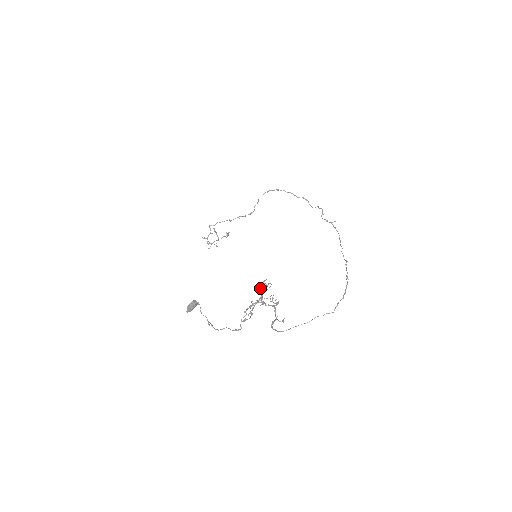
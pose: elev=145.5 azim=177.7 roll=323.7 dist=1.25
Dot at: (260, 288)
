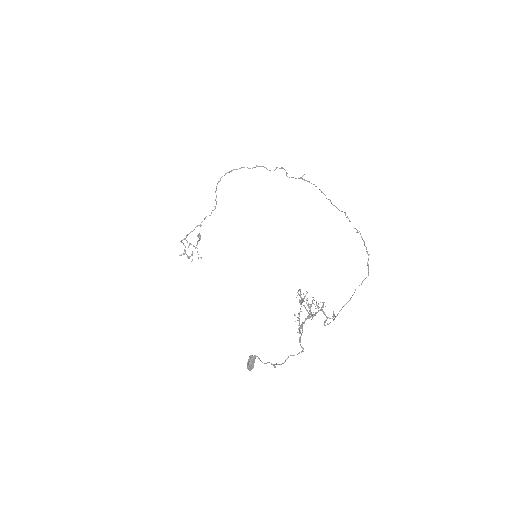
Dot at: (301, 303)
